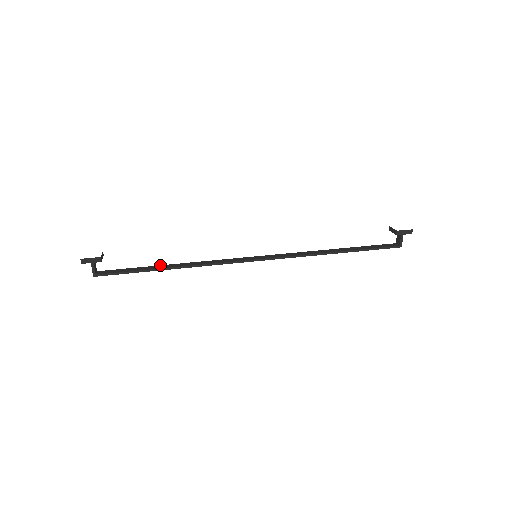
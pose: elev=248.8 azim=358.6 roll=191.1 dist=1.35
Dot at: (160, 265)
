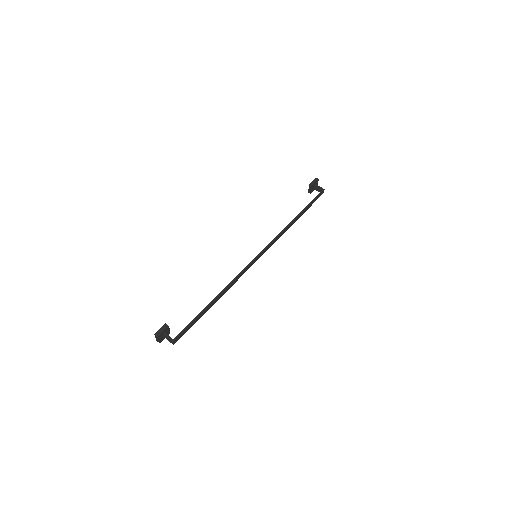
Dot at: (208, 307)
